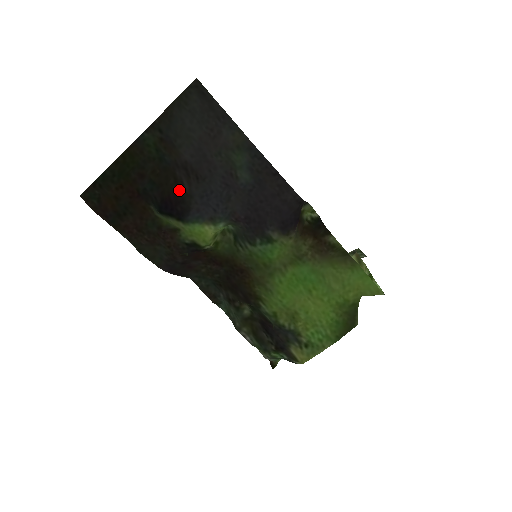
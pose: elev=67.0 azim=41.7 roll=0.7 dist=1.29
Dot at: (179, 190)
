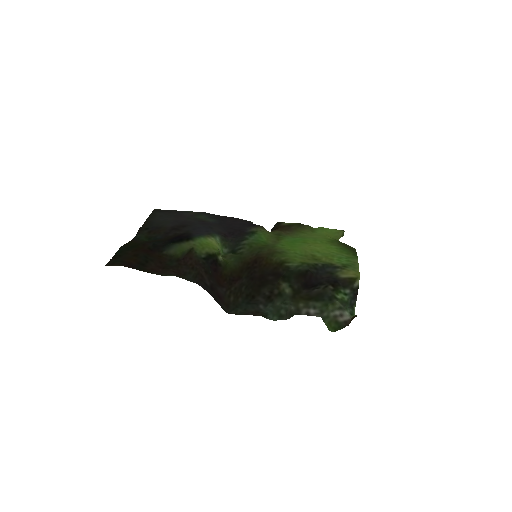
Dot at: (177, 235)
